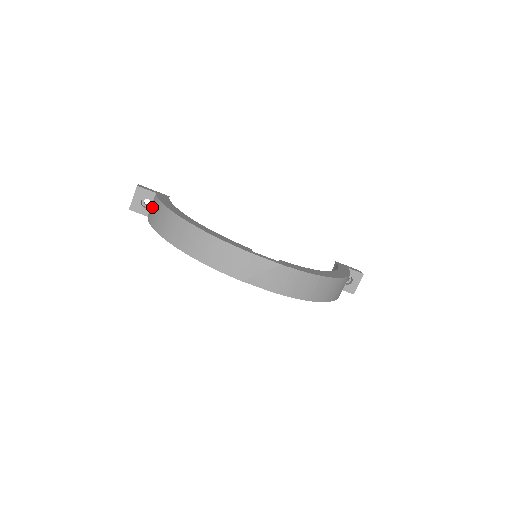
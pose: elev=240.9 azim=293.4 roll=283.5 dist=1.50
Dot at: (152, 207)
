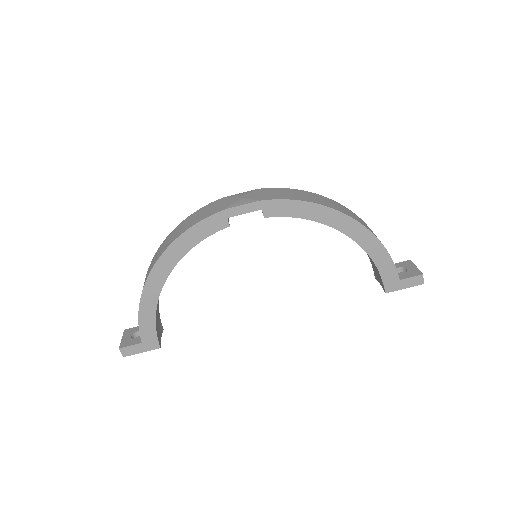
Dot at: occluded
